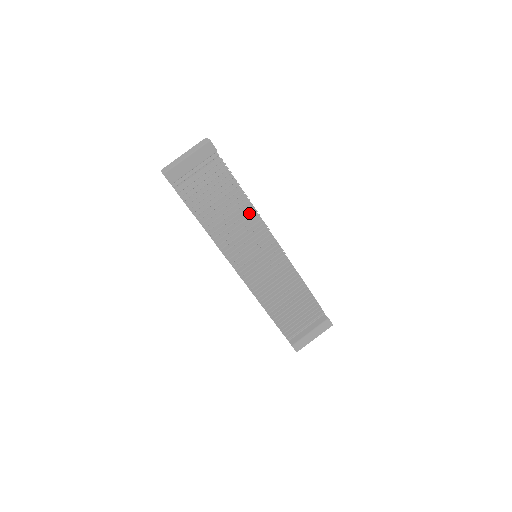
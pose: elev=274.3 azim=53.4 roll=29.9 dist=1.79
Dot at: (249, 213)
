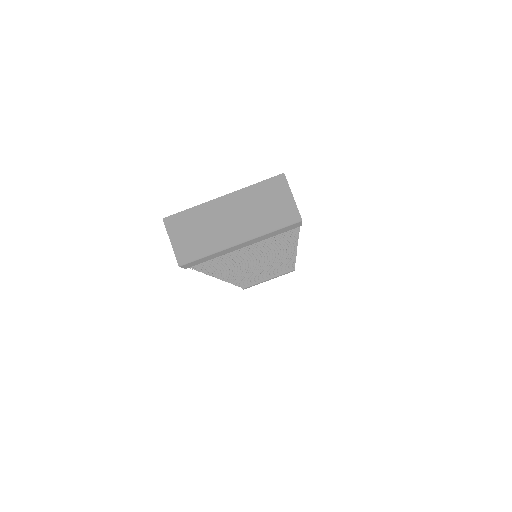
Dot at: occluded
